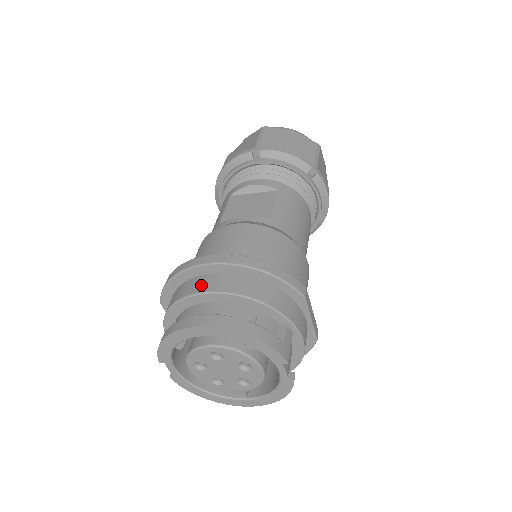
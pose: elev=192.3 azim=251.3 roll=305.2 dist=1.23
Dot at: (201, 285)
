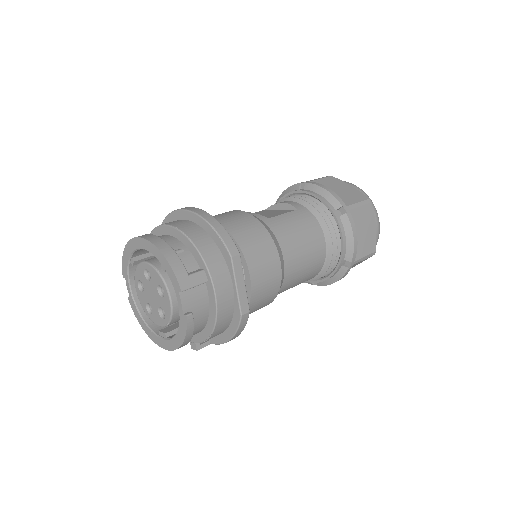
Dot at: occluded
